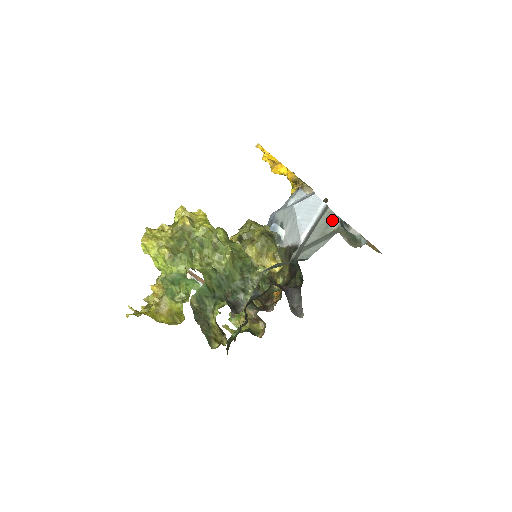
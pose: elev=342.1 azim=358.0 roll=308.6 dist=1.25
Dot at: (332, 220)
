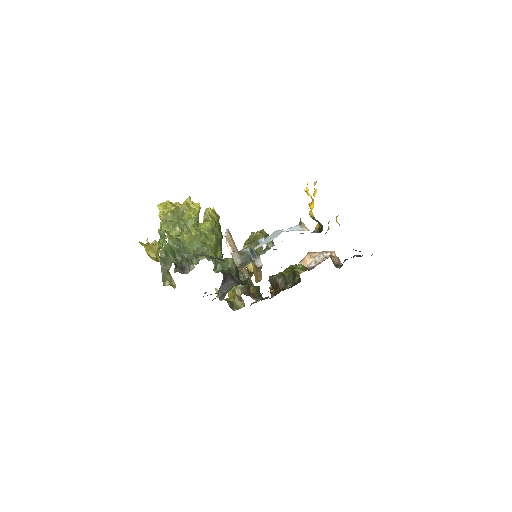
Dot at: (250, 246)
